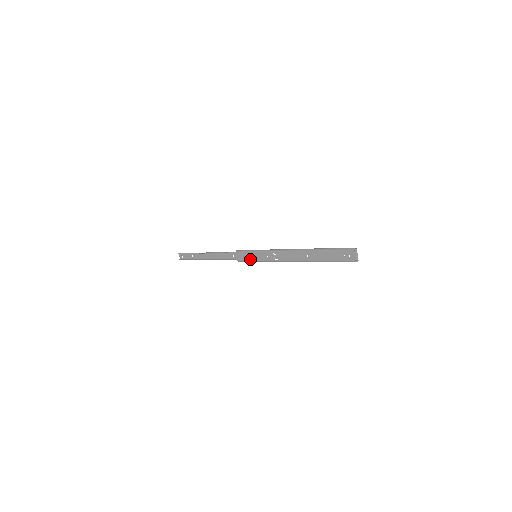
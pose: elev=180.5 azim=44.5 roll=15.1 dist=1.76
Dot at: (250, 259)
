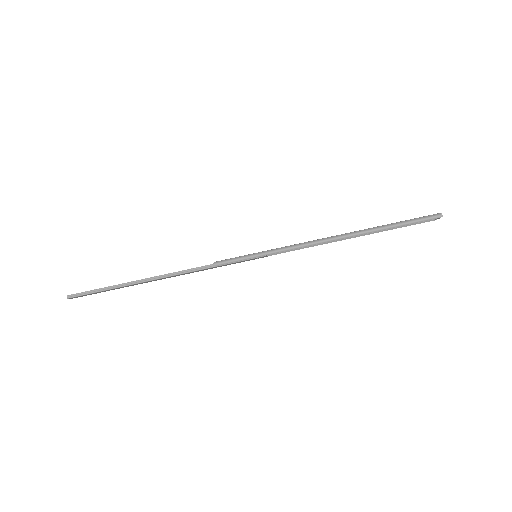
Dot at: (244, 255)
